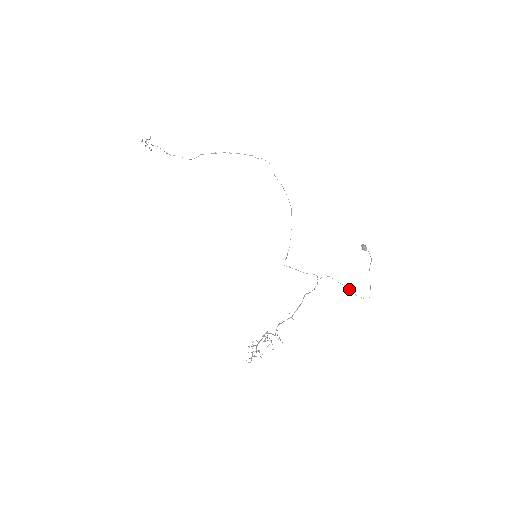
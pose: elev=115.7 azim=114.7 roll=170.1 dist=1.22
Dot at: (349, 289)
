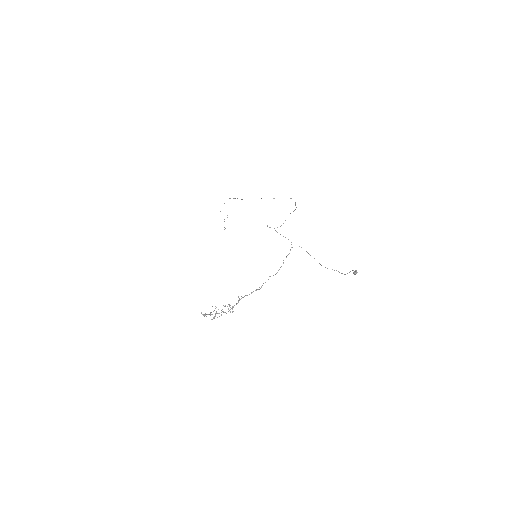
Dot at: occluded
